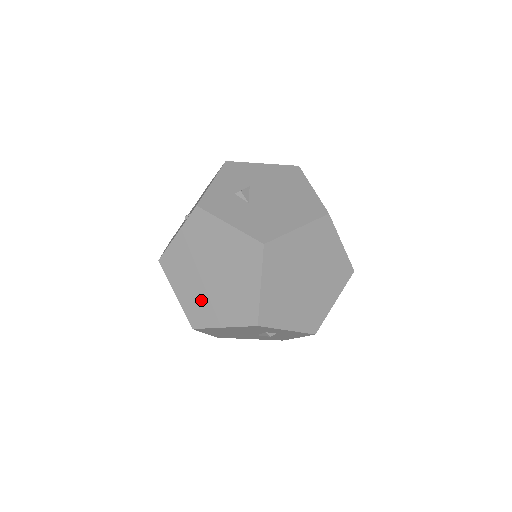
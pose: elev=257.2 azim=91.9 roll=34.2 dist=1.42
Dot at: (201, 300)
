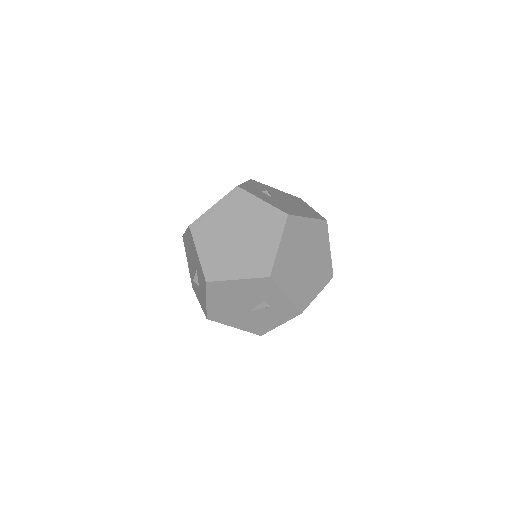
Dot at: (222, 257)
